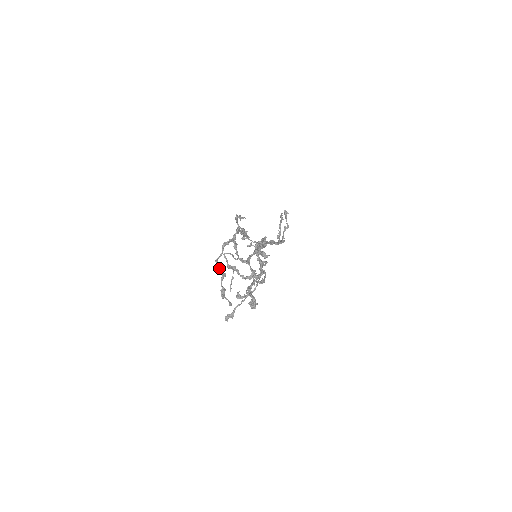
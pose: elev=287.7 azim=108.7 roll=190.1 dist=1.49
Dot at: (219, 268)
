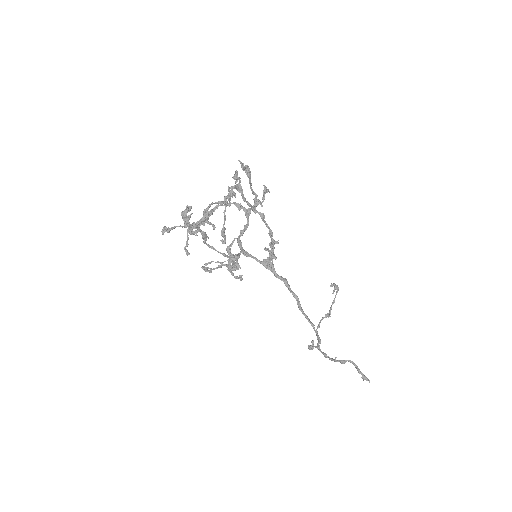
Dot at: (211, 211)
